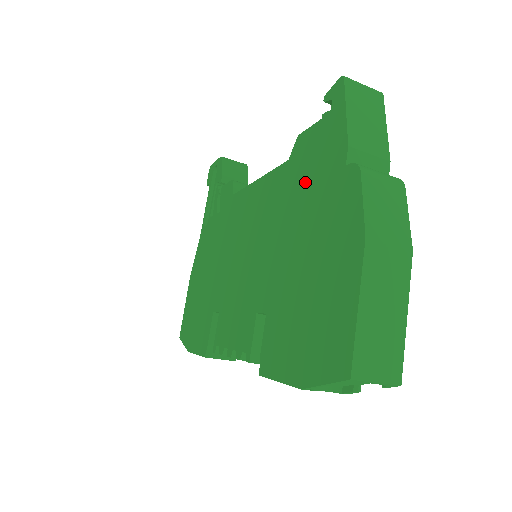
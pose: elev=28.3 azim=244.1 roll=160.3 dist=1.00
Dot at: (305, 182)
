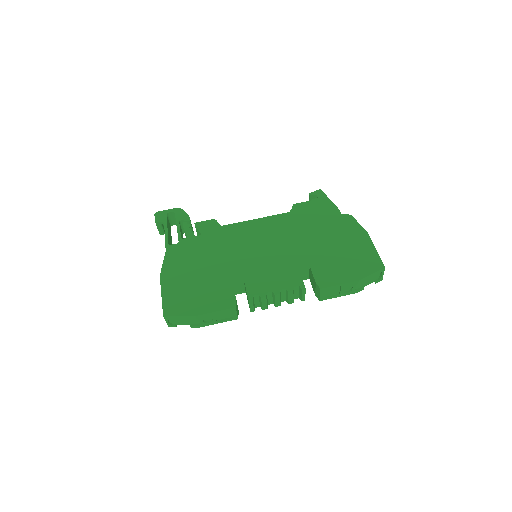
Dot at: (313, 219)
